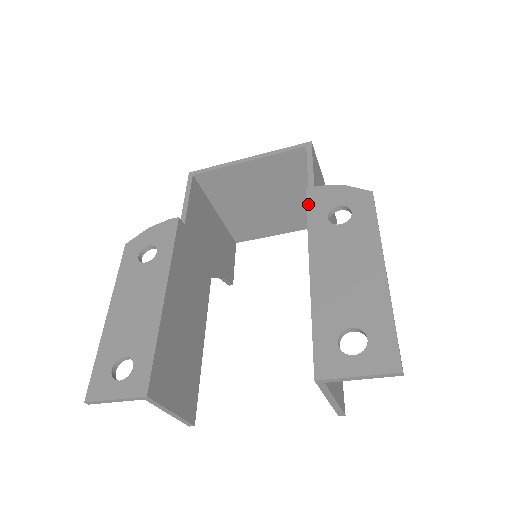
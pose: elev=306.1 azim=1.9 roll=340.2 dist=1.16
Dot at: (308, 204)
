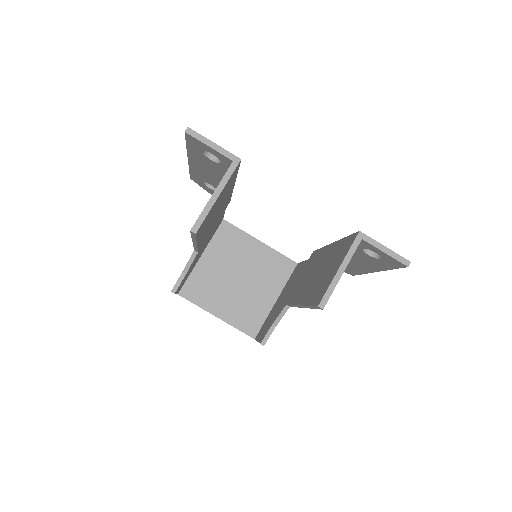
Dot at: occluded
